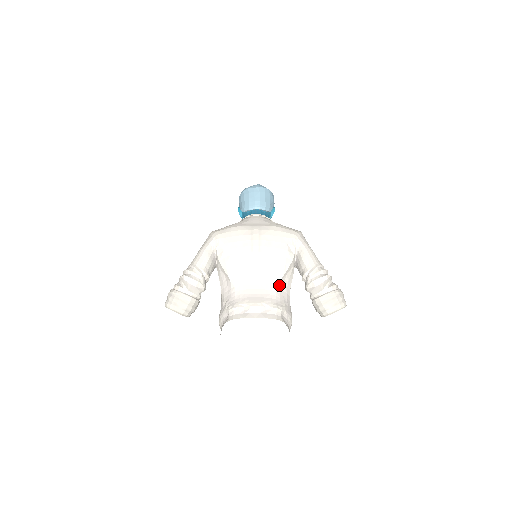
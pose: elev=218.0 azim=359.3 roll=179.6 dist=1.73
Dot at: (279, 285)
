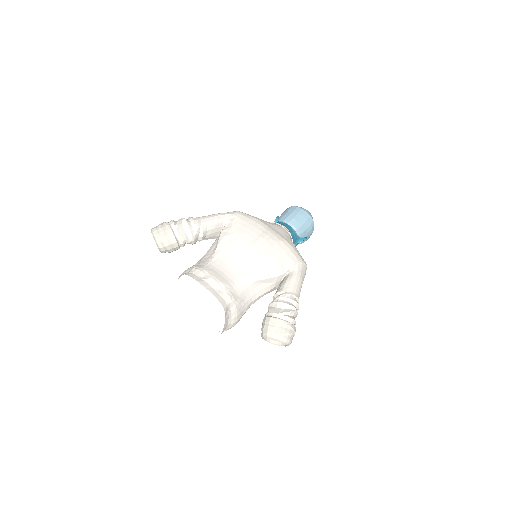
Dot at: (249, 284)
